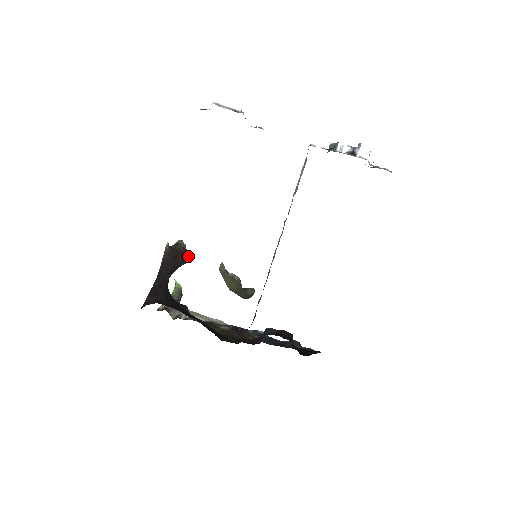
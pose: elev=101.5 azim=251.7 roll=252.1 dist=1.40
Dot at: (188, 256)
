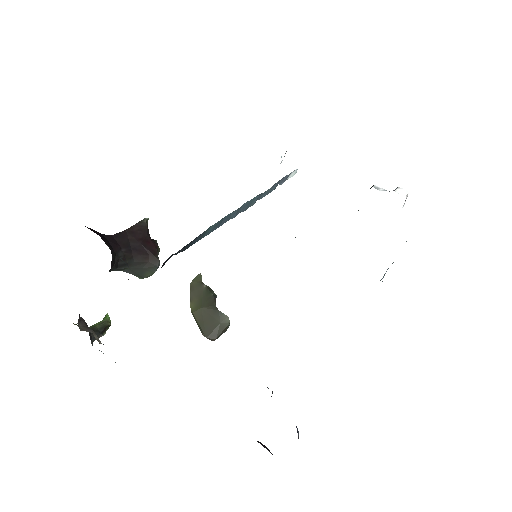
Dot at: occluded
